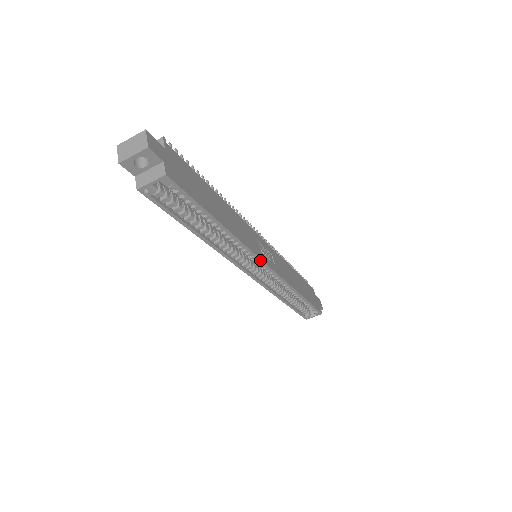
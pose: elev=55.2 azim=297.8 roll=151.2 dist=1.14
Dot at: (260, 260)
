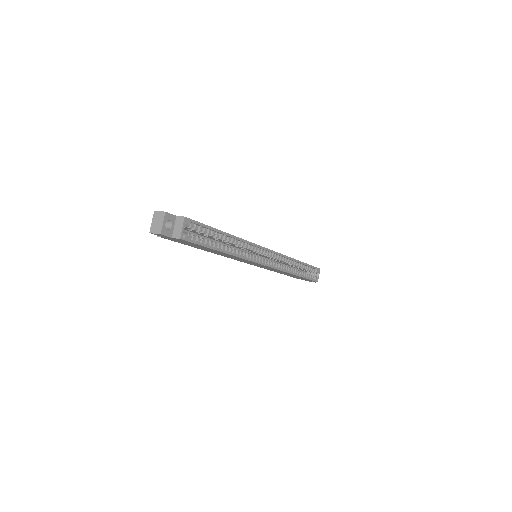
Dot at: (261, 247)
